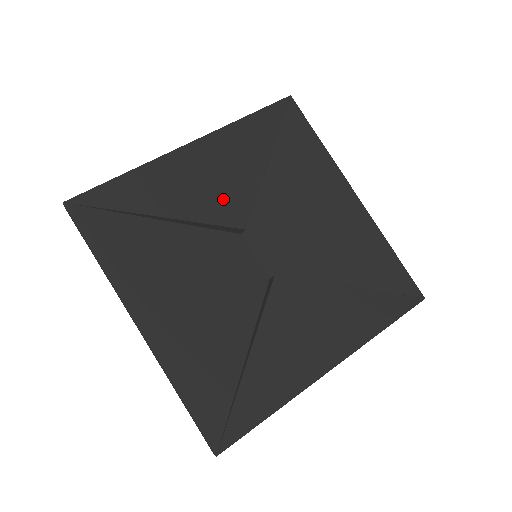
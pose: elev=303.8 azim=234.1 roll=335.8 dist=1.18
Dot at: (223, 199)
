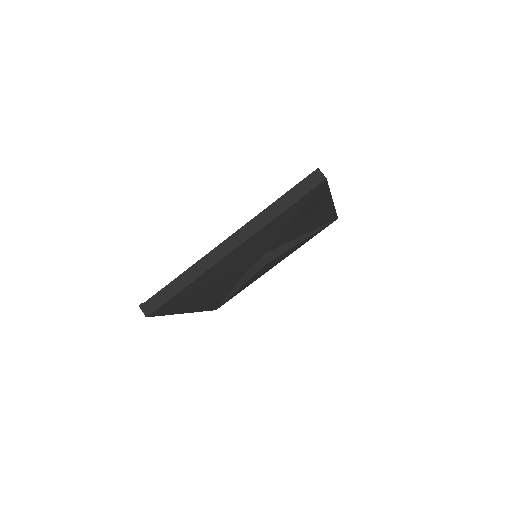
Dot at: (249, 259)
